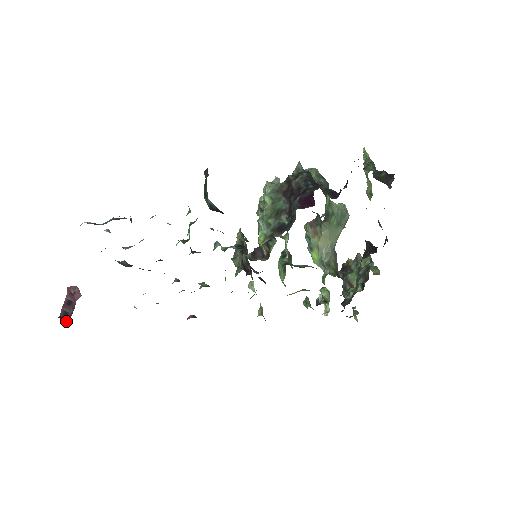
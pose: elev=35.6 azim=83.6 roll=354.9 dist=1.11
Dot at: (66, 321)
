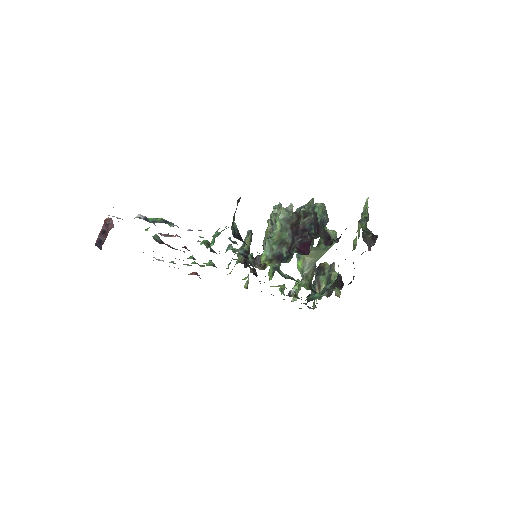
Dot at: (99, 247)
